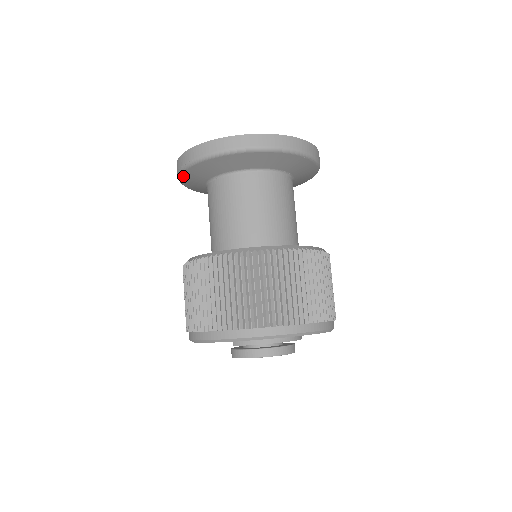
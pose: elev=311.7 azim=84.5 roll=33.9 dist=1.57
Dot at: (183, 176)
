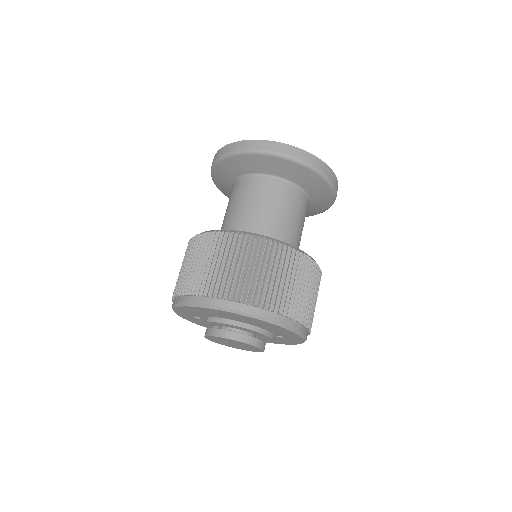
Dot at: (214, 171)
